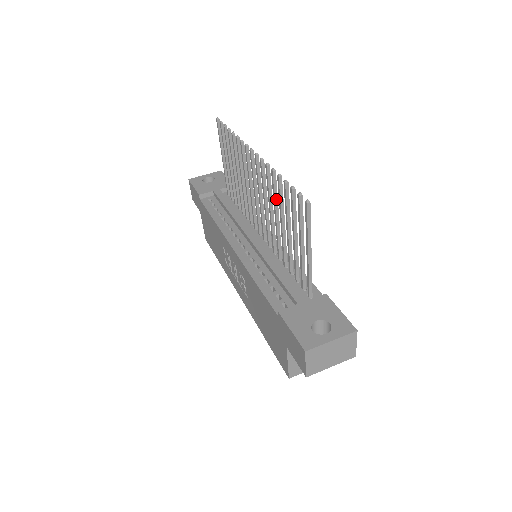
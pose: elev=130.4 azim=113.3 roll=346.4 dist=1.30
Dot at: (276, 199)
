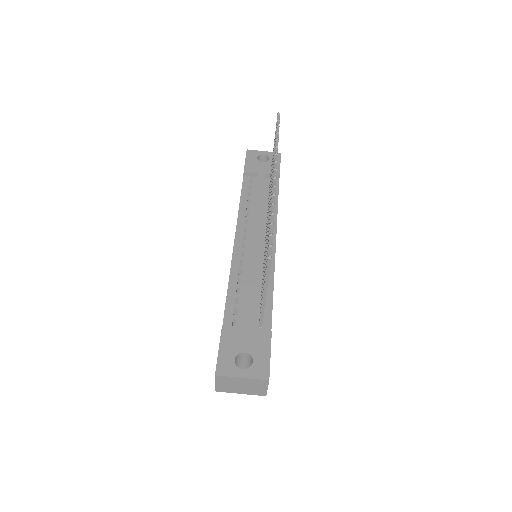
Dot at: occluded
